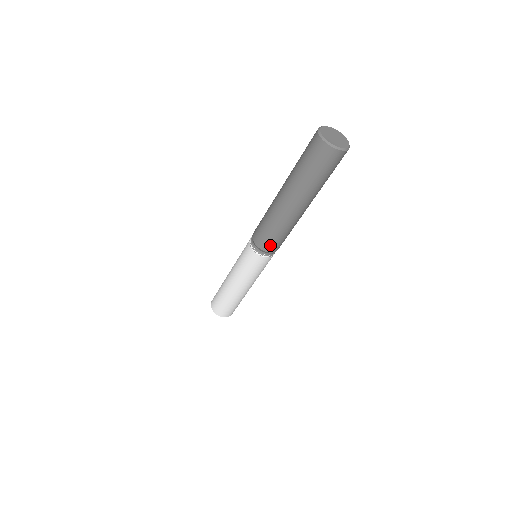
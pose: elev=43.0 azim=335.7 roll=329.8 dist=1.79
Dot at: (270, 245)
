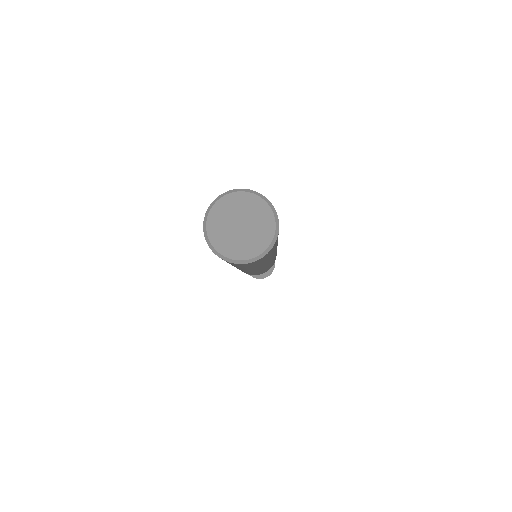
Dot at: occluded
